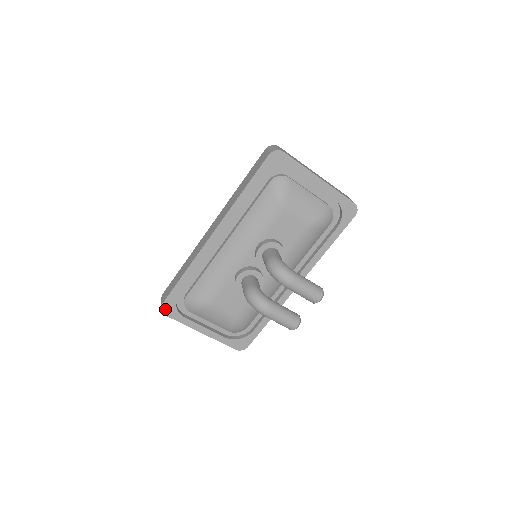
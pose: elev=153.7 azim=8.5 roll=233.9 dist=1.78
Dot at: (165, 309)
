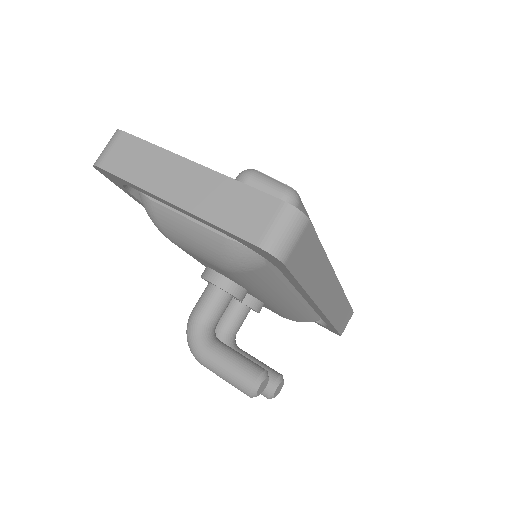
Dot at: occluded
